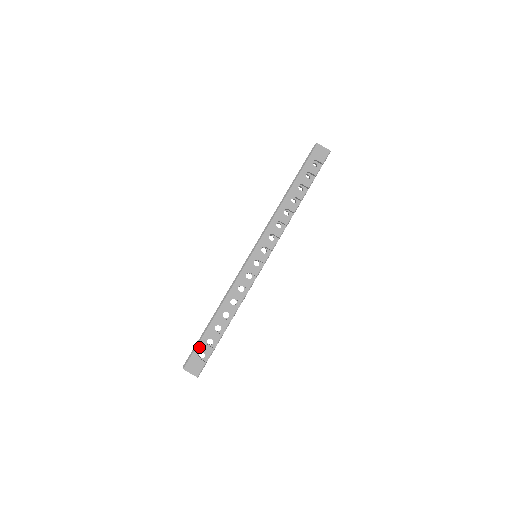
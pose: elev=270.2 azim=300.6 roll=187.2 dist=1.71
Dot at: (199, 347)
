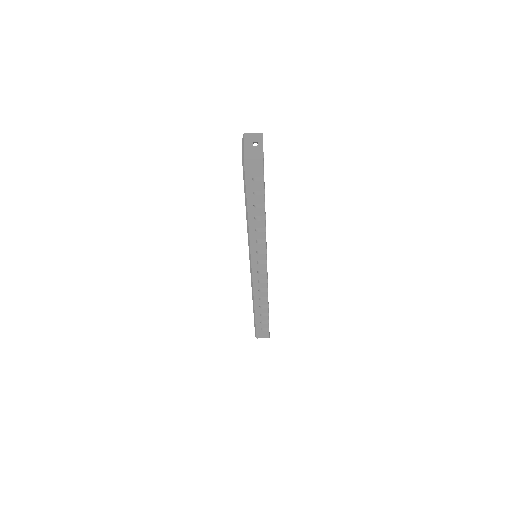
Dot at: (258, 327)
